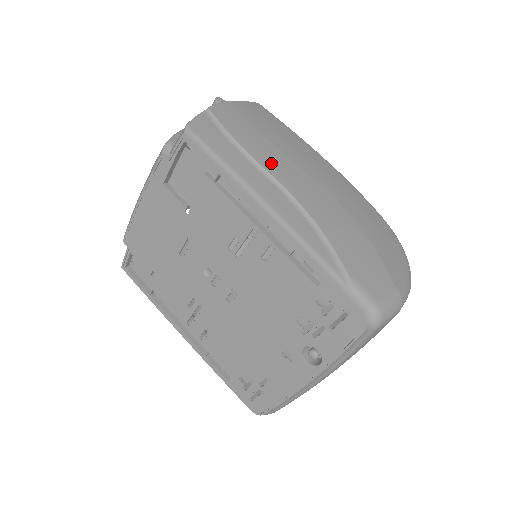
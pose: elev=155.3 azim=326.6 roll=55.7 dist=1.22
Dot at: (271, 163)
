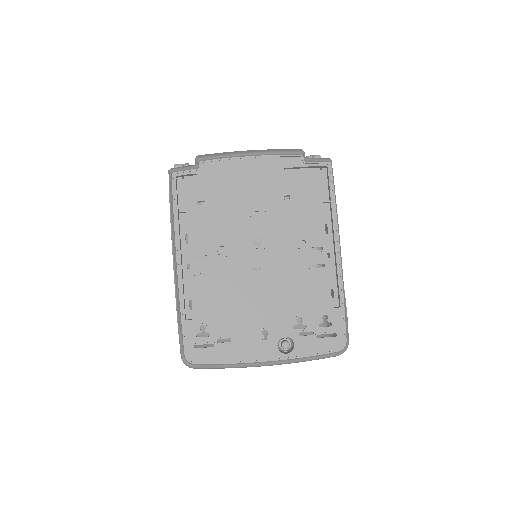
Dot at: occluded
